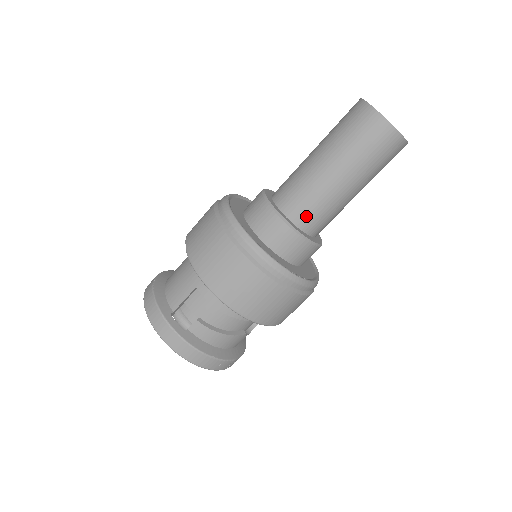
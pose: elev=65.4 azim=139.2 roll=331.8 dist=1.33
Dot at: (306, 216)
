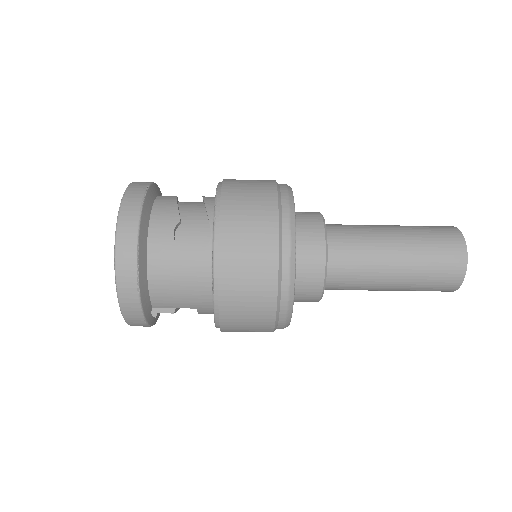
Dot at: occluded
